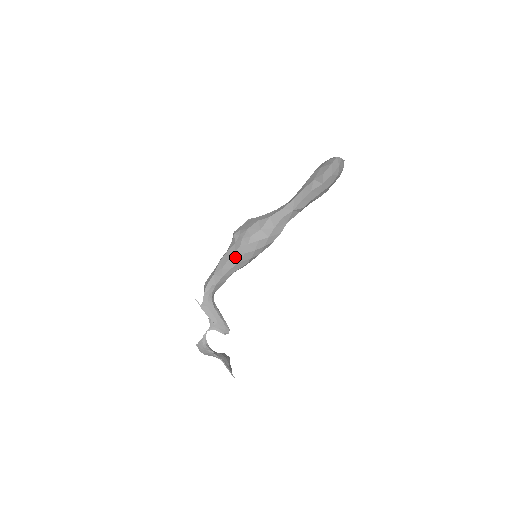
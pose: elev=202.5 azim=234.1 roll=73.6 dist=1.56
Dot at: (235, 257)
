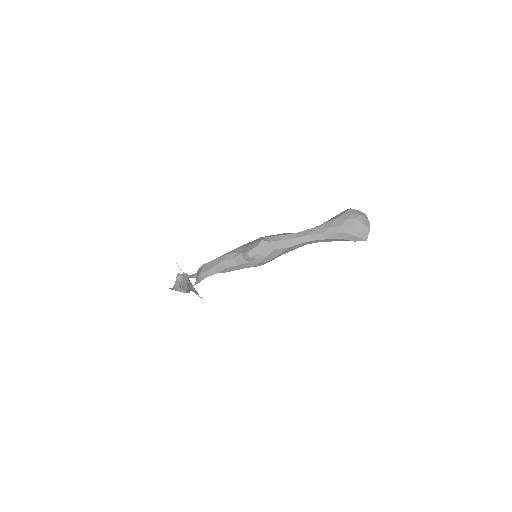
Dot at: occluded
